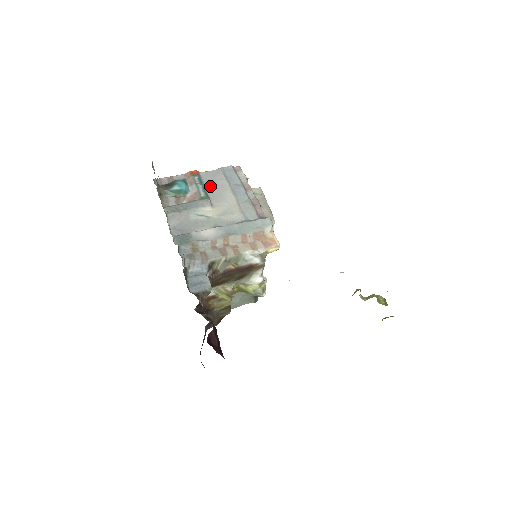
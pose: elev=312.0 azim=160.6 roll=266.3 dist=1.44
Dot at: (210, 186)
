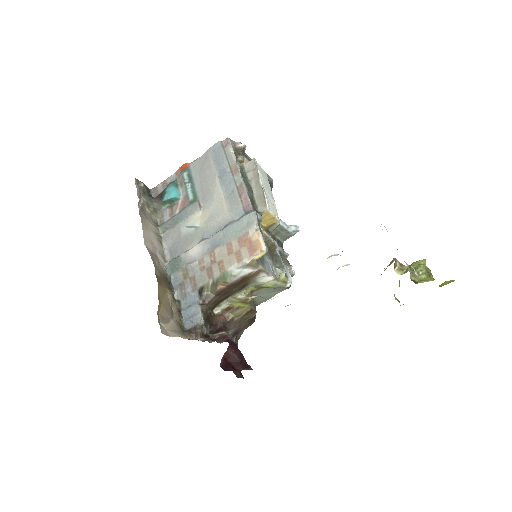
Dot at: (200, 180)
